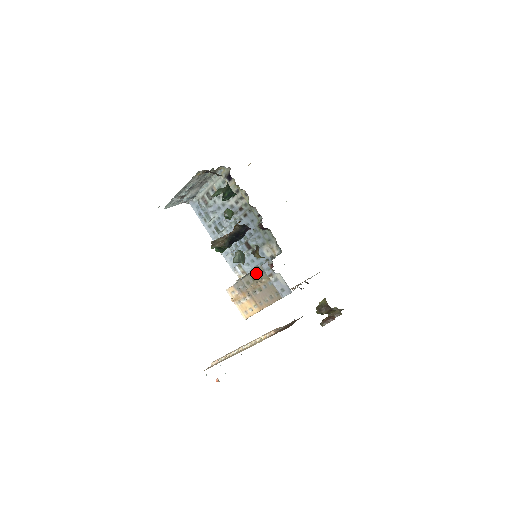
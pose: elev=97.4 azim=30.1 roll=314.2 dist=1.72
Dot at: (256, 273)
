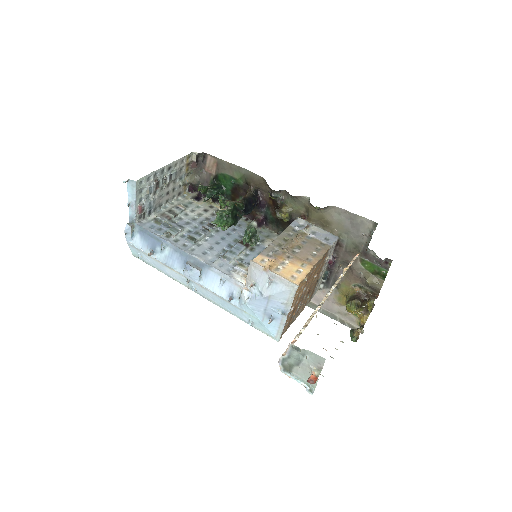
Dot at: (286, 233)
